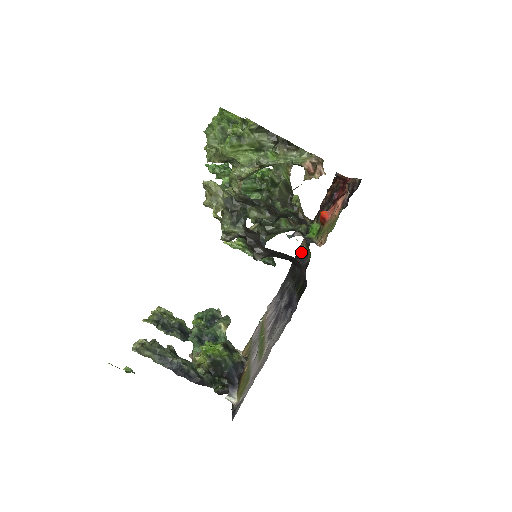
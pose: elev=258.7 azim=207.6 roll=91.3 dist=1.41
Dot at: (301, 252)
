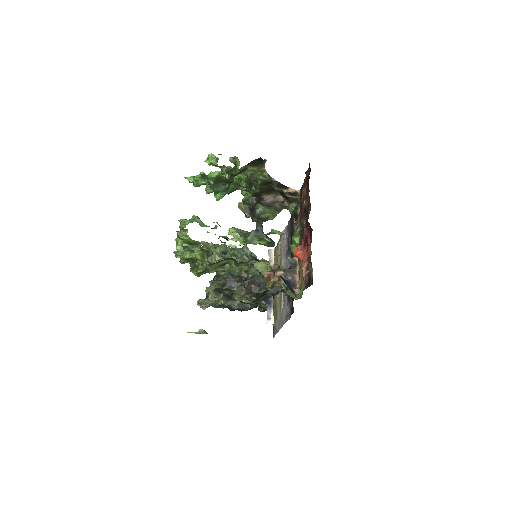
Dot at: occluded
